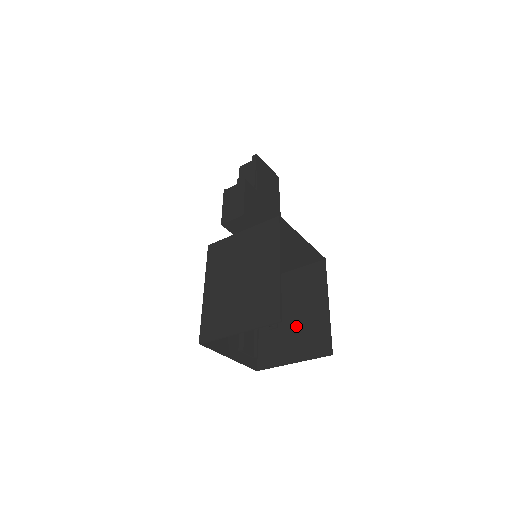
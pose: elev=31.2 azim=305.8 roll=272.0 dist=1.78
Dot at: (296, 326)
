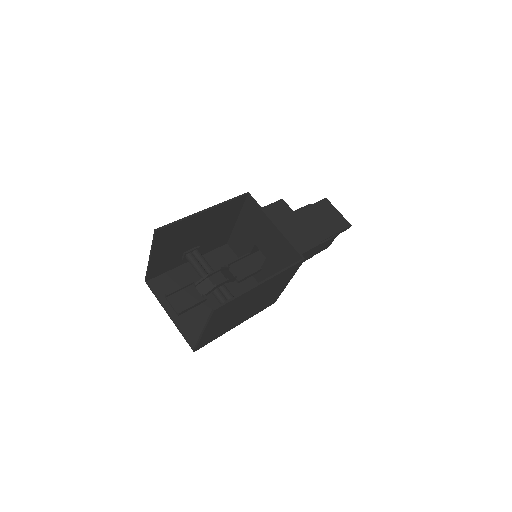
Dot at: occluded
